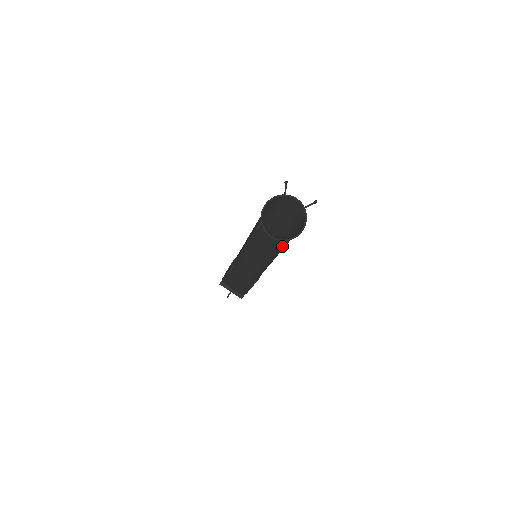
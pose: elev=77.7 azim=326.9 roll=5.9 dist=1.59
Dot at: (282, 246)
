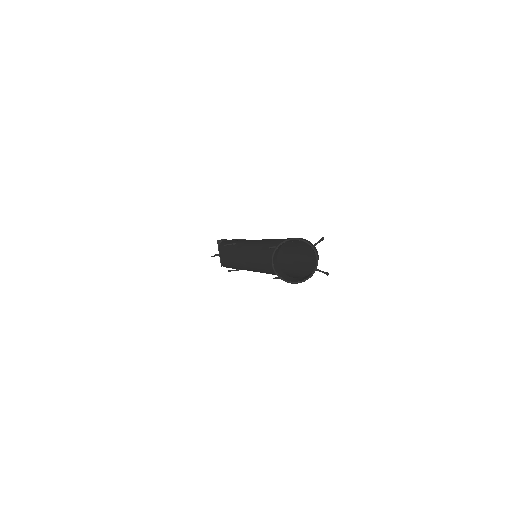
Dot at: occluded
